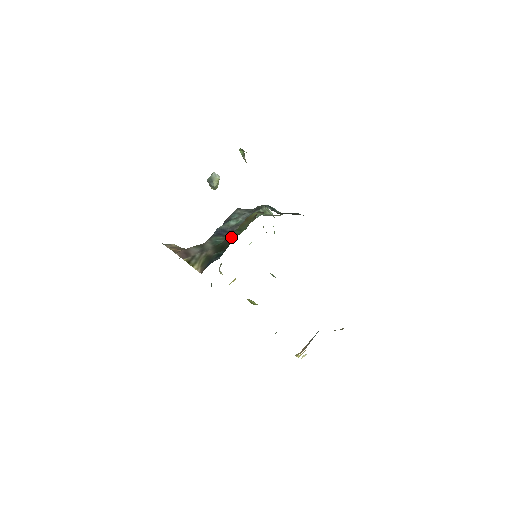
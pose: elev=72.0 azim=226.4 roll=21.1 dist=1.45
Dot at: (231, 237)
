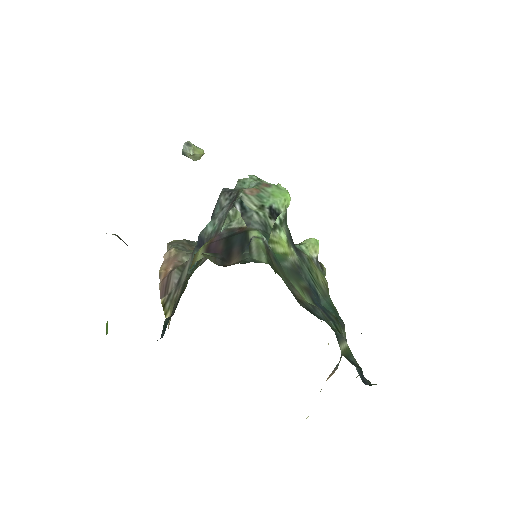
Dot at: occluded
